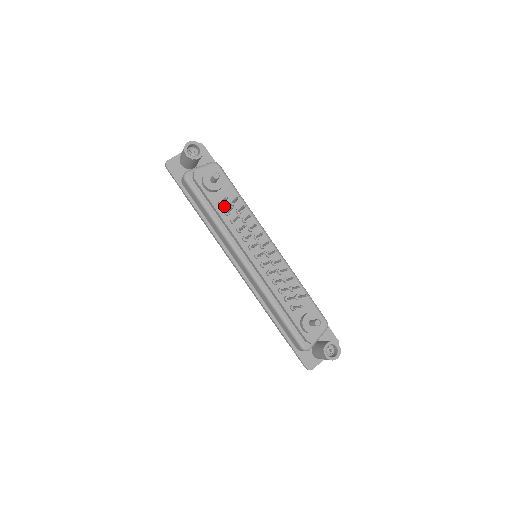
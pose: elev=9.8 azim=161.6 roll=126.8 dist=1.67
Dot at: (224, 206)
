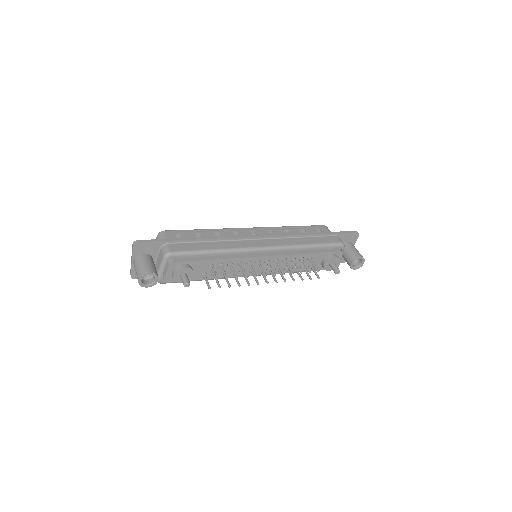
Dot at: (207, 273)
